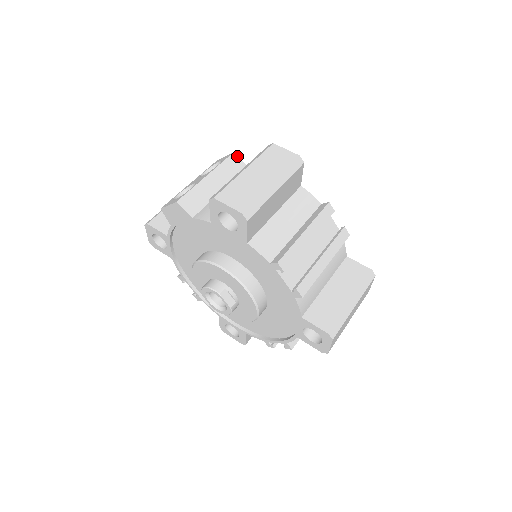
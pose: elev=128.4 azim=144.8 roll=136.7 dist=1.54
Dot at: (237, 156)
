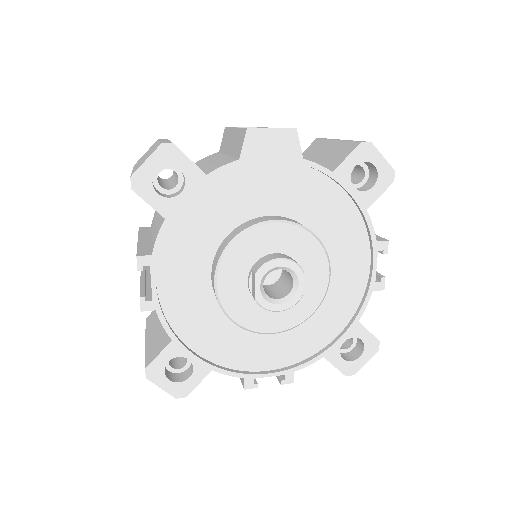
Dot at: occluded
